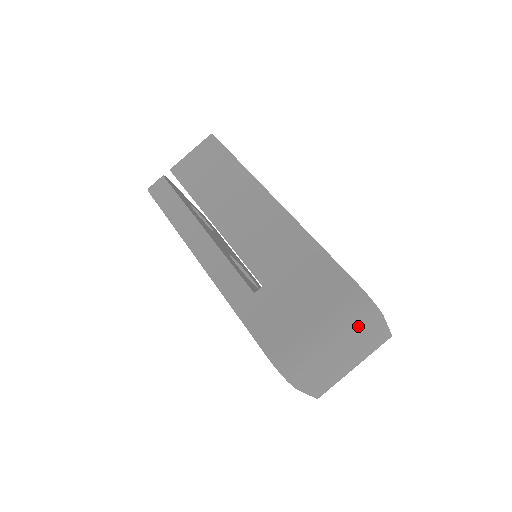
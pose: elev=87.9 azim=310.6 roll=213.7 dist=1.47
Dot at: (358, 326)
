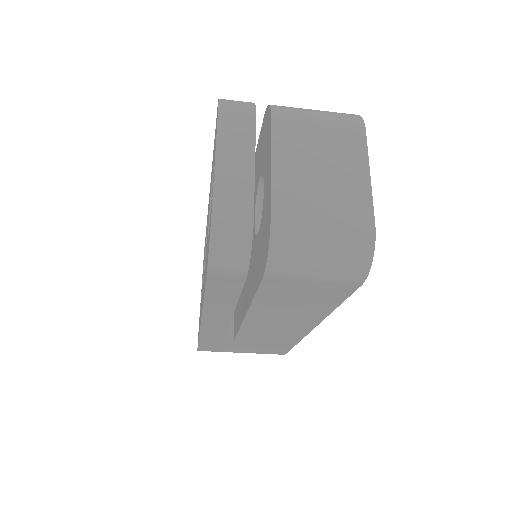
Dot at: occluded
